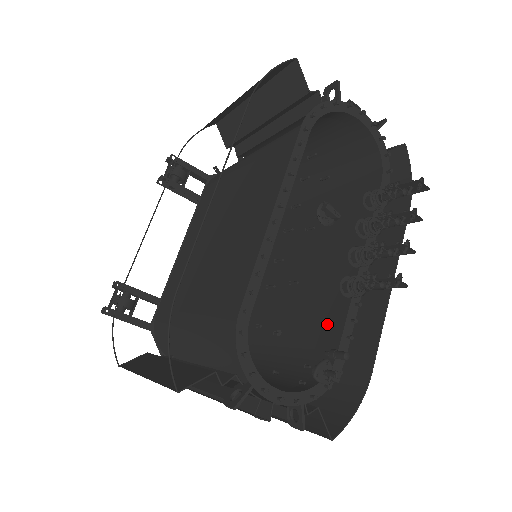
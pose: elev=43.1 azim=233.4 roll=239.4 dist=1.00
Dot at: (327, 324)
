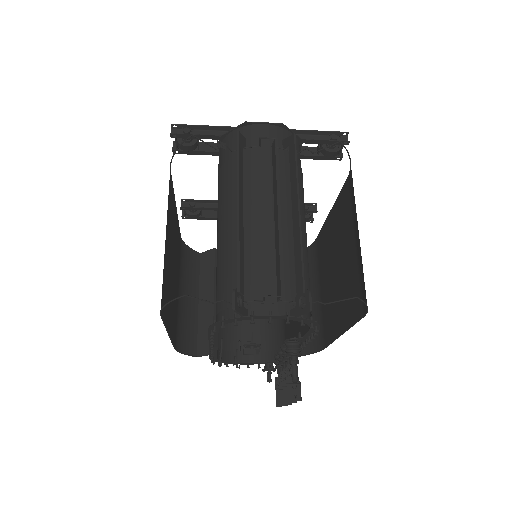
Dot at: (288, 335)
